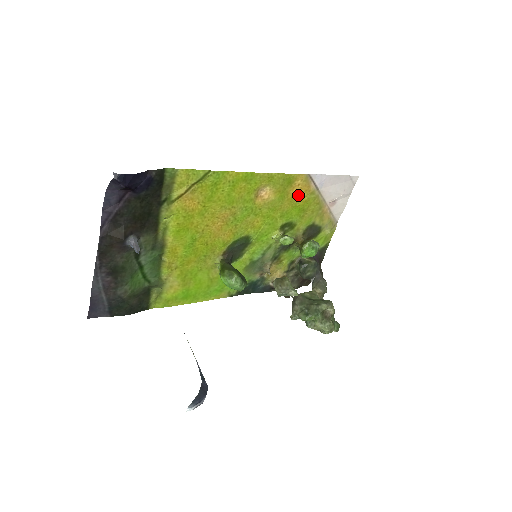
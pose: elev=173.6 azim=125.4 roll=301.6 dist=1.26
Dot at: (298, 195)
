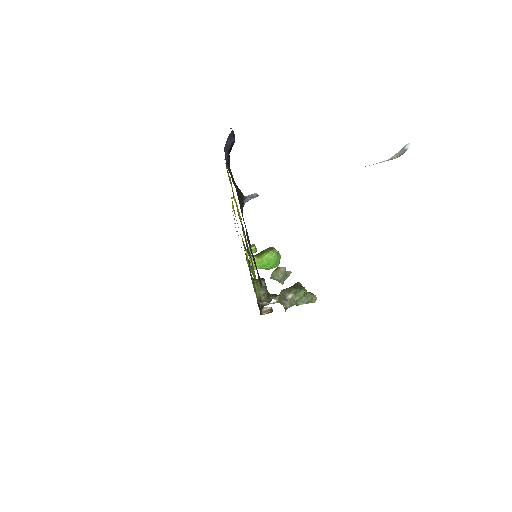
Dot at: occluded
